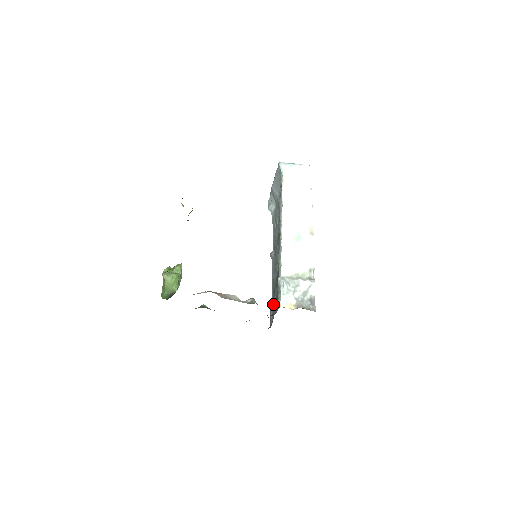
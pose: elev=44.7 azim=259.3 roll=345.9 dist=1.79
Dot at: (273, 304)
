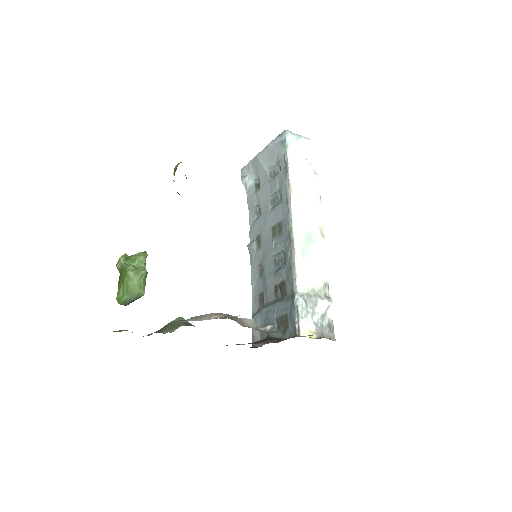
Dot at: (266, 319)
